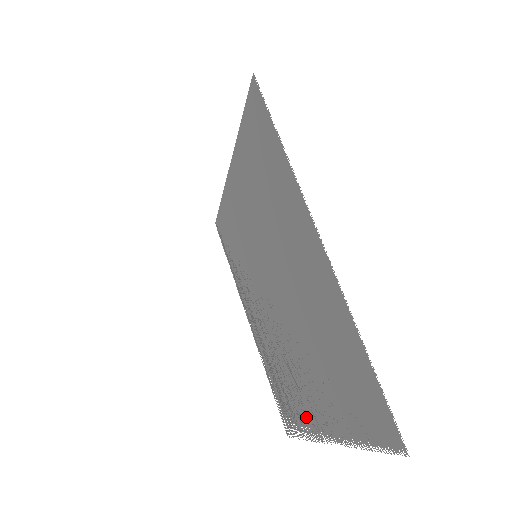
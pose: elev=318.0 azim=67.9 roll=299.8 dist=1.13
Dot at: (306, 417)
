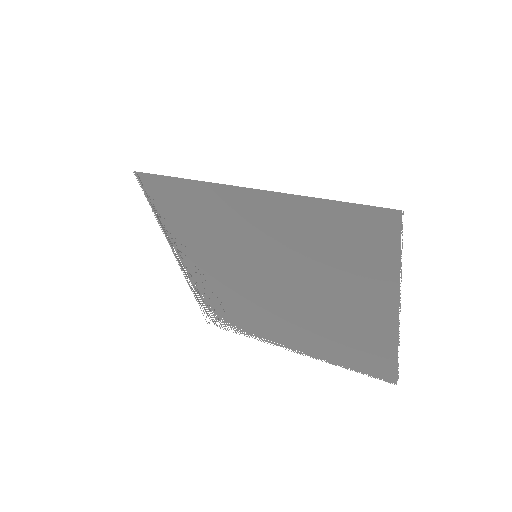
Dot at: (265, 335)
